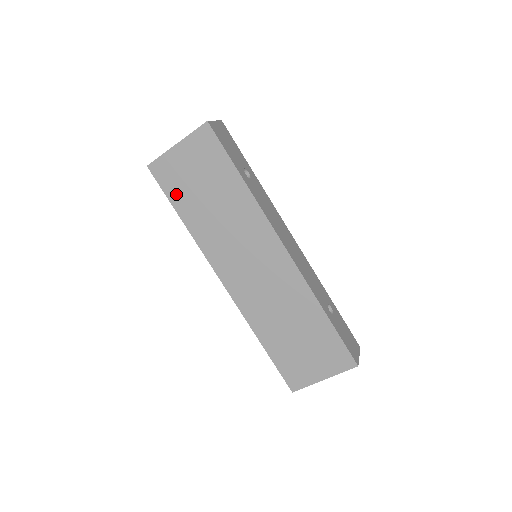
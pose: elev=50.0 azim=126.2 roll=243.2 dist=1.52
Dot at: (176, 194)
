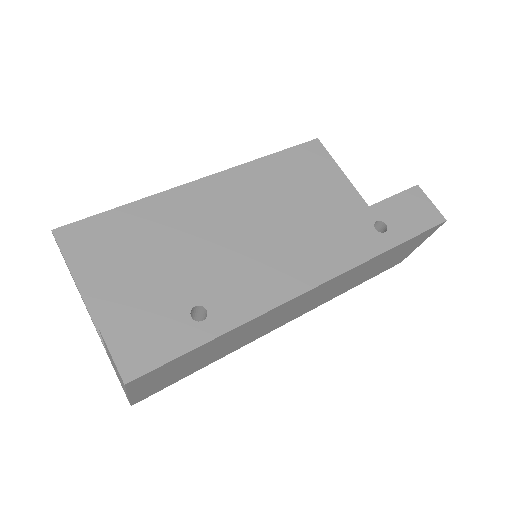
Dot at: (179, 378)
